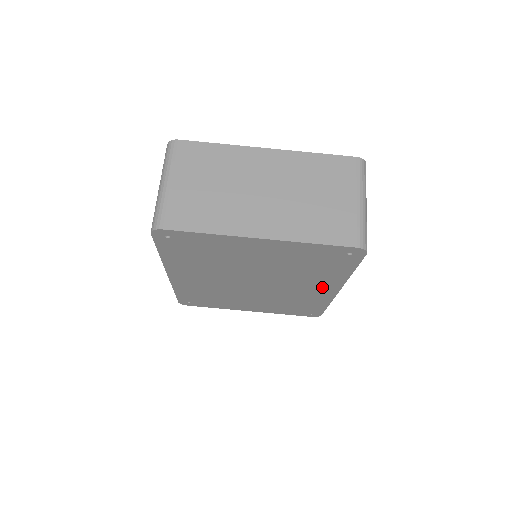
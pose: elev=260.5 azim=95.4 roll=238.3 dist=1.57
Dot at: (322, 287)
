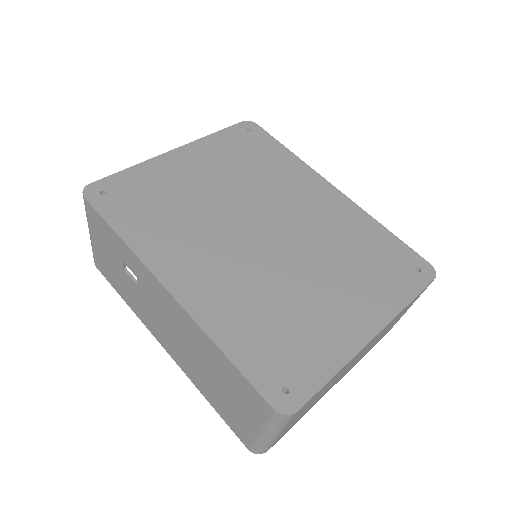
Dot at: (316, 192)
